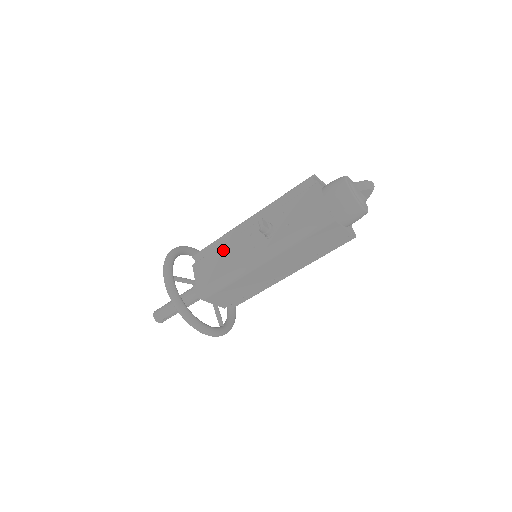
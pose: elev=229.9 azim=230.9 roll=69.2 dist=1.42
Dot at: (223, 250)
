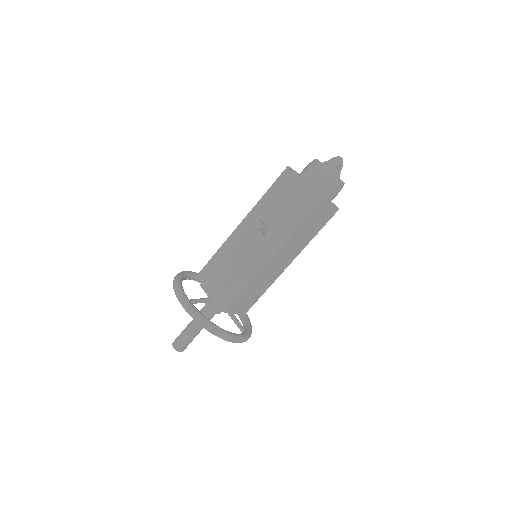
Dot at: (226, 260)
